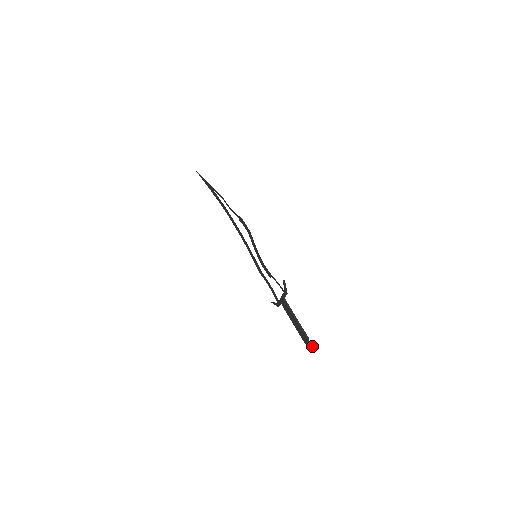
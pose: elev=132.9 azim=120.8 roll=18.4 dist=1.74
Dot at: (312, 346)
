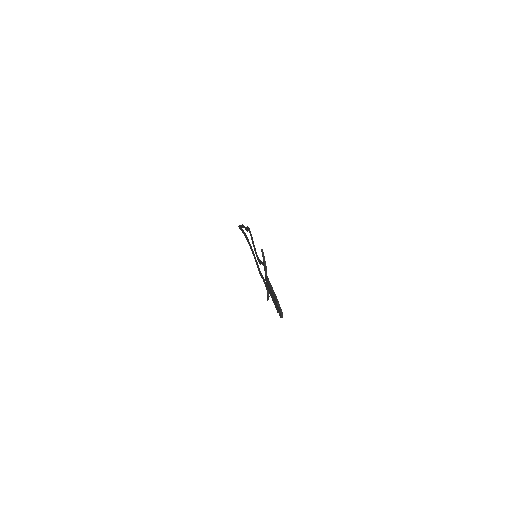
Dot at: (280, 308)
